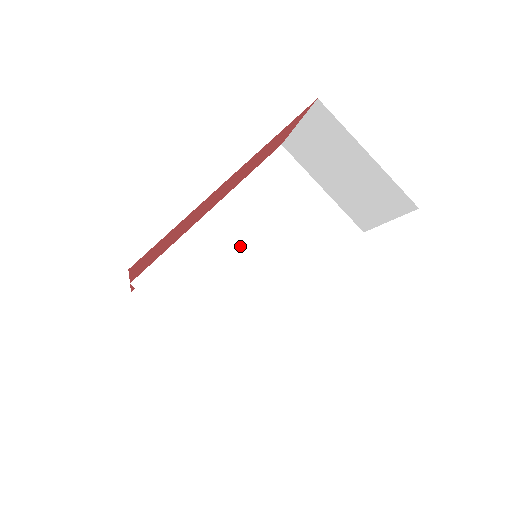
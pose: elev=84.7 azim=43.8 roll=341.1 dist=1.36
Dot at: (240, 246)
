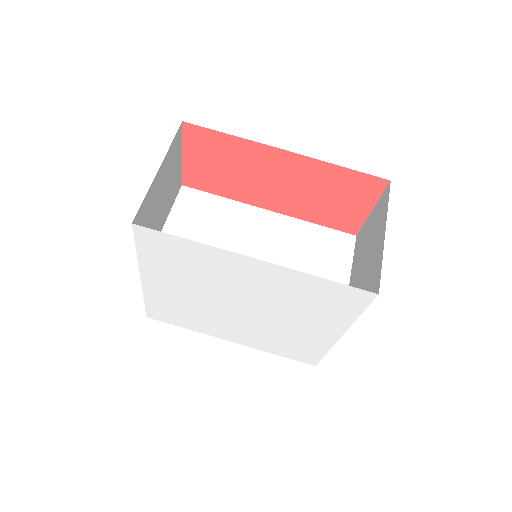
Dot at: (256, 241)
